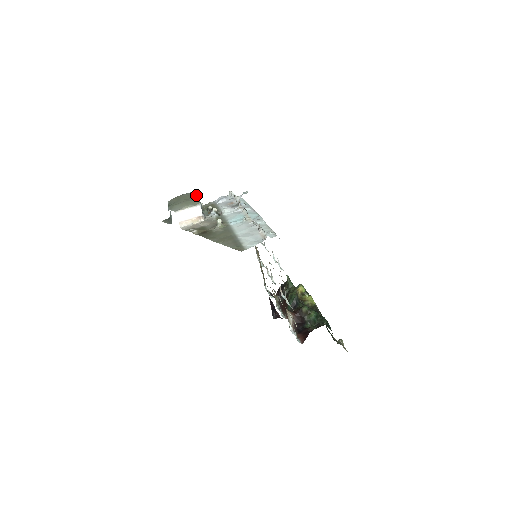
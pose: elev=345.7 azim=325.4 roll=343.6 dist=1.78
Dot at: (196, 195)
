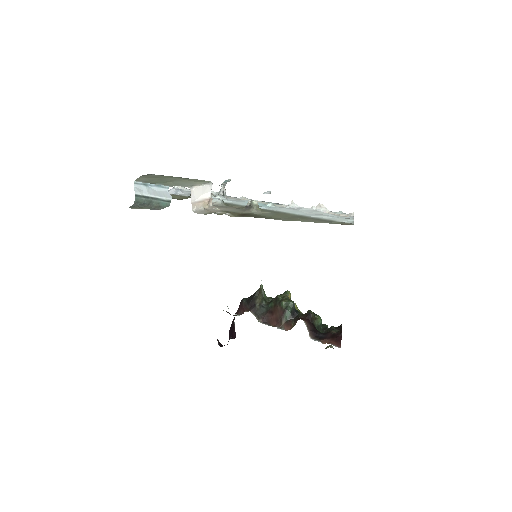
Dot at: occluded
